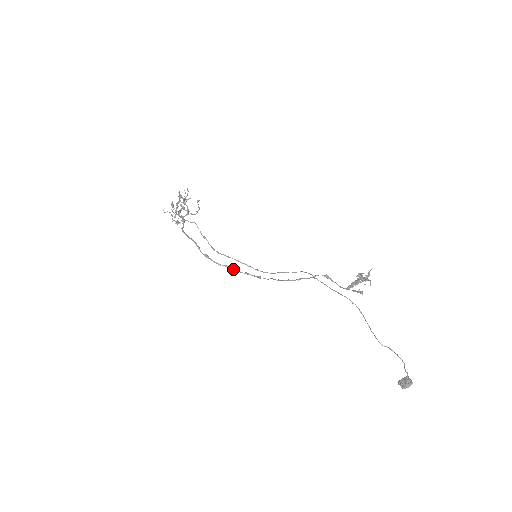
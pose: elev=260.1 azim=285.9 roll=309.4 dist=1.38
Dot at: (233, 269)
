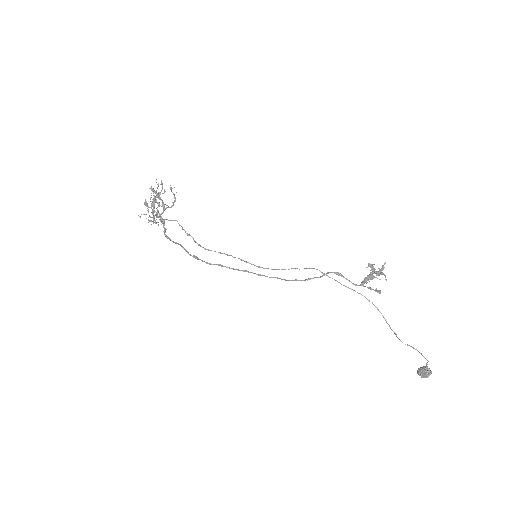
Dot at: (228, 267)
